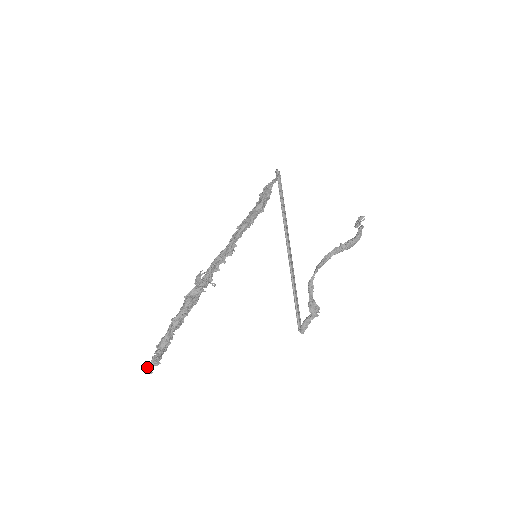
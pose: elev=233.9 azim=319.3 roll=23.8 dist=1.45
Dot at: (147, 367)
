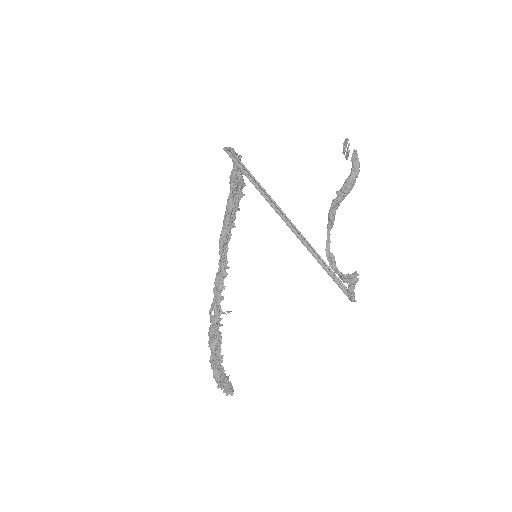
Dot at: occluded
